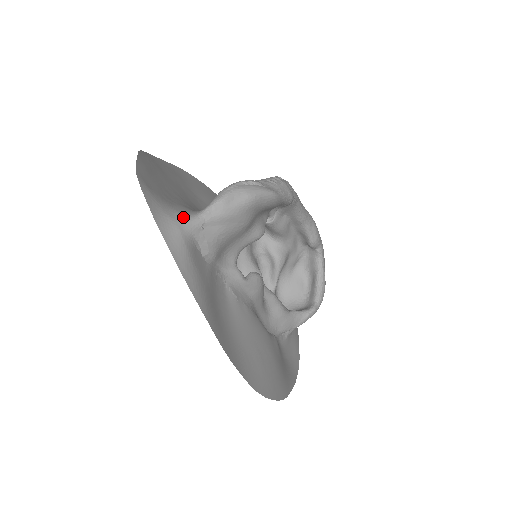
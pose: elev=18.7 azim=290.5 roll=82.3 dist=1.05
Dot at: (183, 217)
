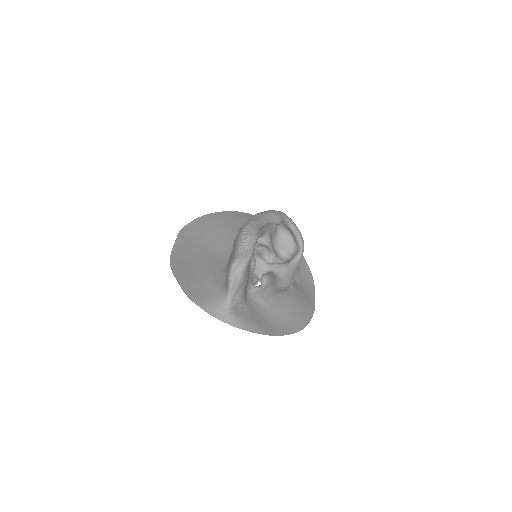
Dot at: (223, 303)
